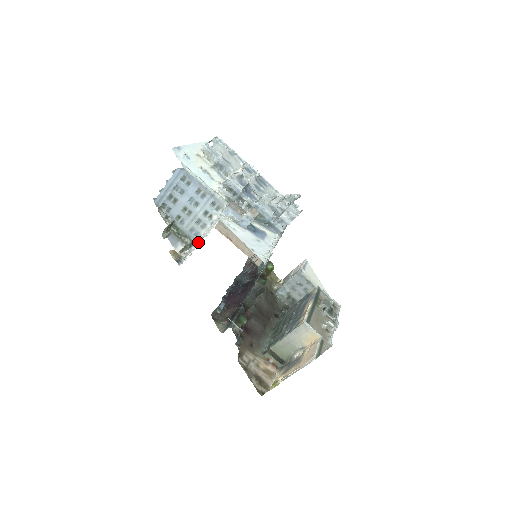
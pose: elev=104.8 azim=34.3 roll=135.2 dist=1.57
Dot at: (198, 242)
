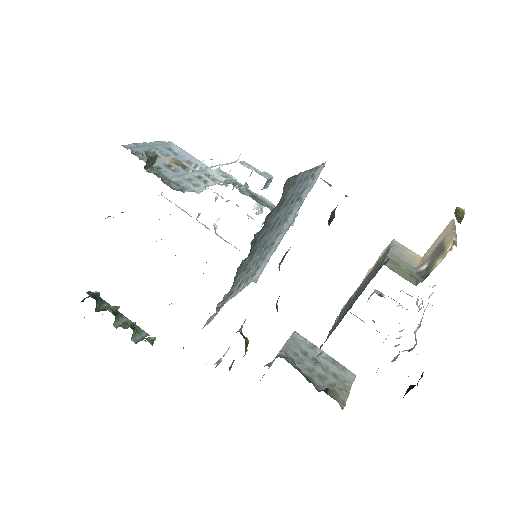
Dot at: (211, 167)
